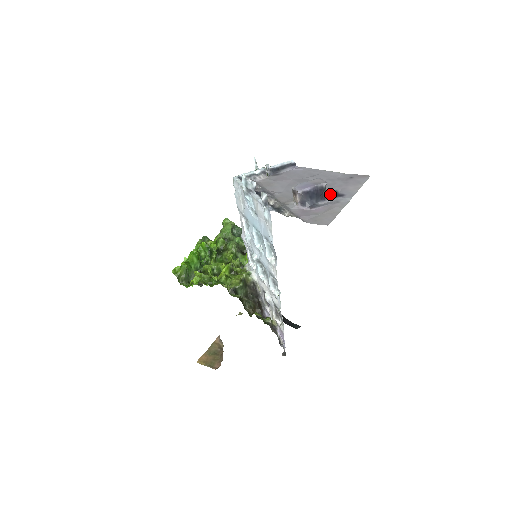
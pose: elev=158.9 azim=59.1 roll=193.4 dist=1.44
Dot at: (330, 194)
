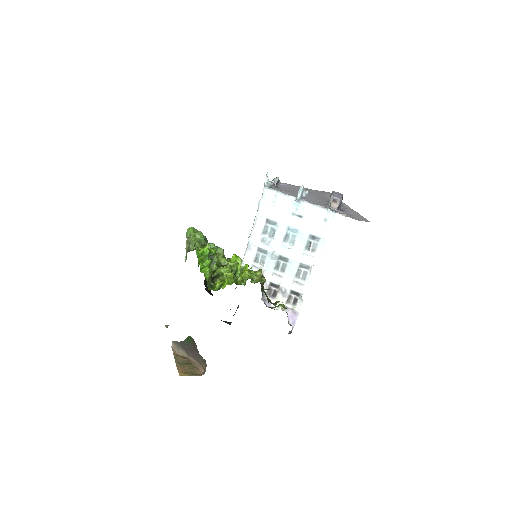
Dot at: occluded
